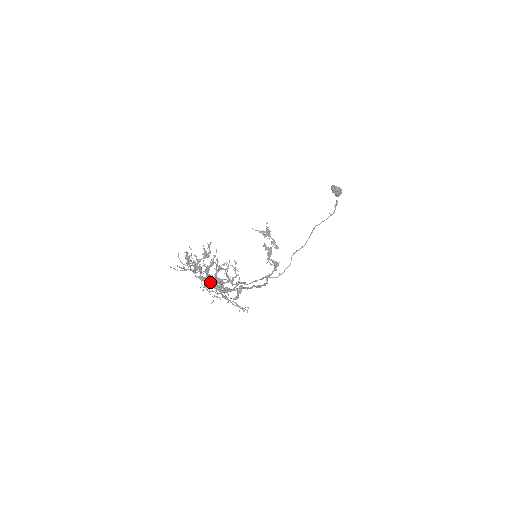
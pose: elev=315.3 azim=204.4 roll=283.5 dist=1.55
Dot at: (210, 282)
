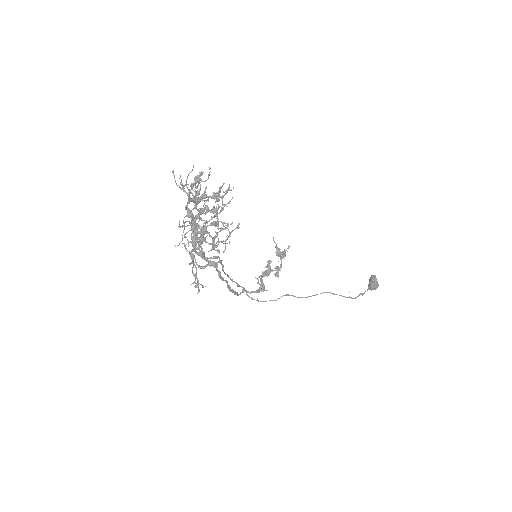
Dot at: (194, 223)
